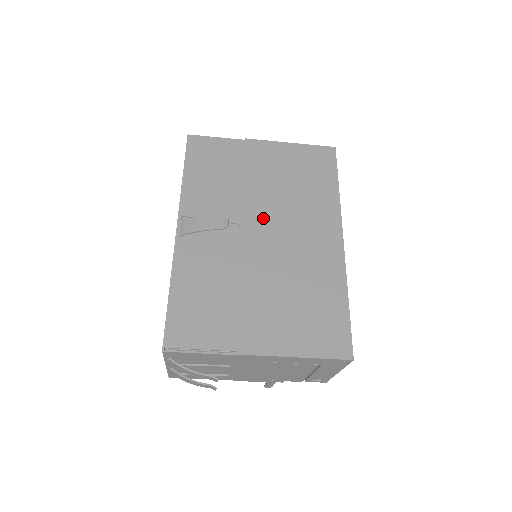
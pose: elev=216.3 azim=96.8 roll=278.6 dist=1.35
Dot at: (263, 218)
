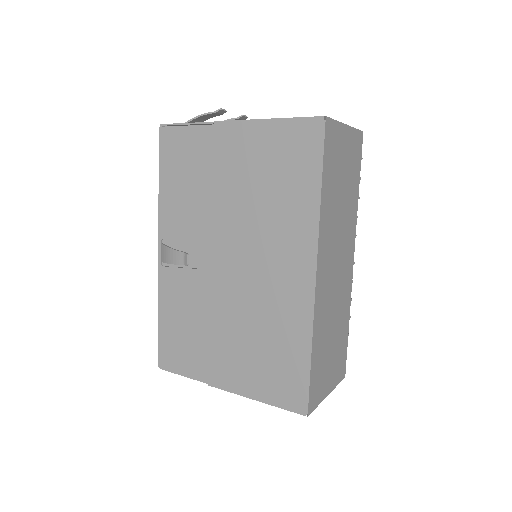
Dot at: (231, 242)
